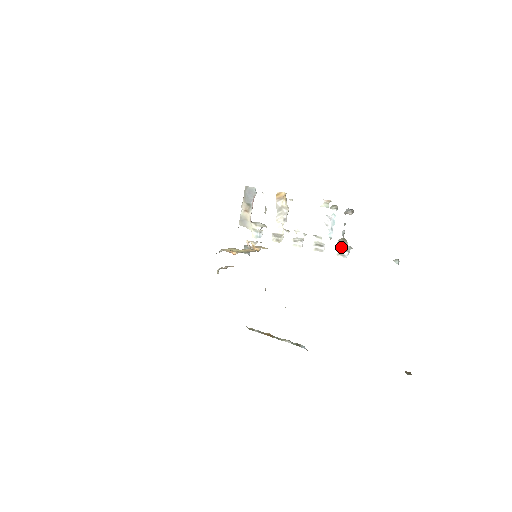
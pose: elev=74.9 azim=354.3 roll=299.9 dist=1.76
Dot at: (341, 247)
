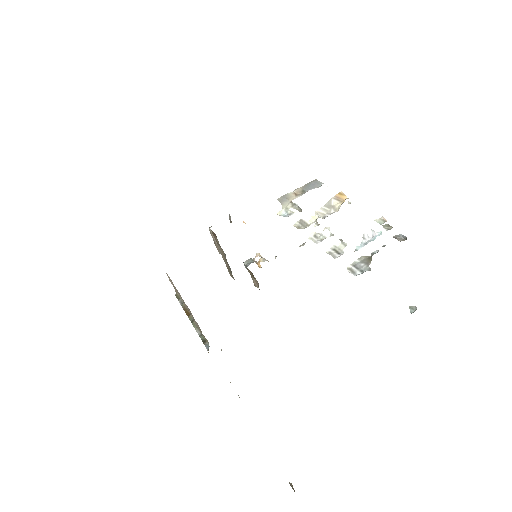
Dot at: (359, 264)
